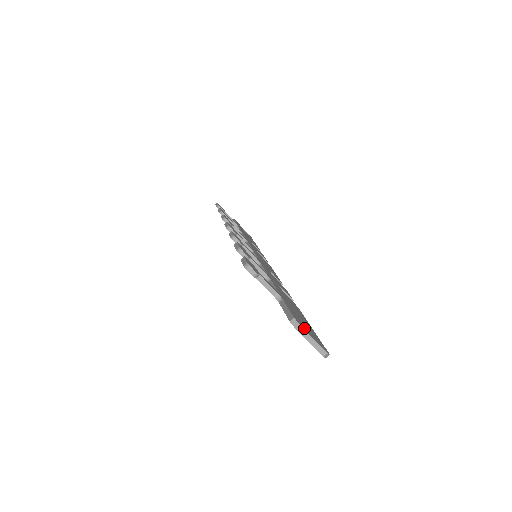
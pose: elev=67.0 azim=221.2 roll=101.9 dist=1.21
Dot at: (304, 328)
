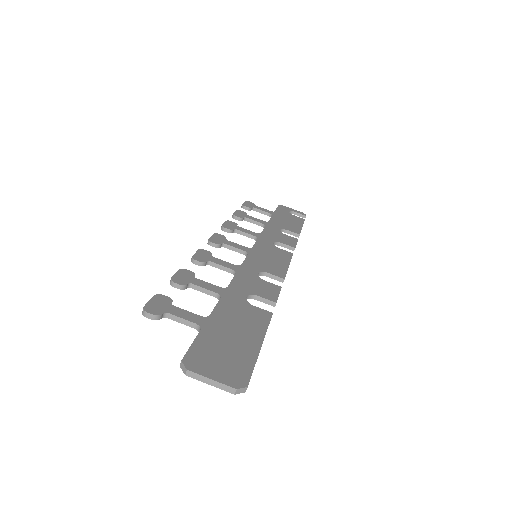
Dot at: (199, 368)
